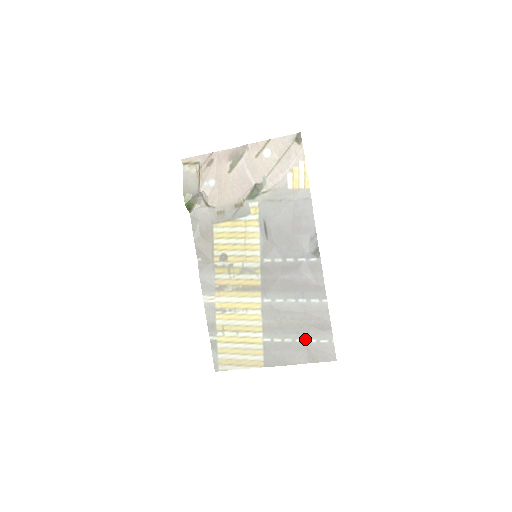
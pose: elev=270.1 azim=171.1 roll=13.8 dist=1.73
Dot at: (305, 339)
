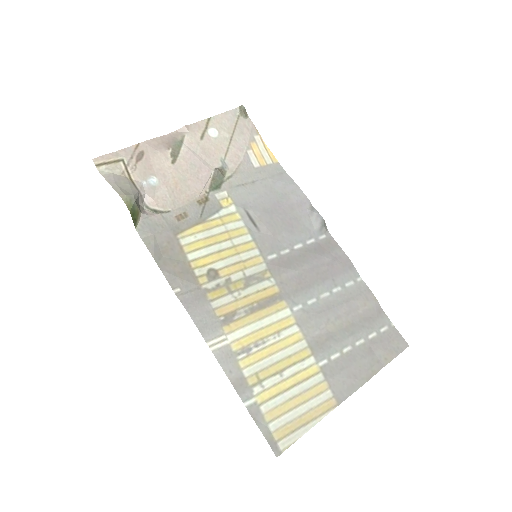
Dot at: (364, 337)
